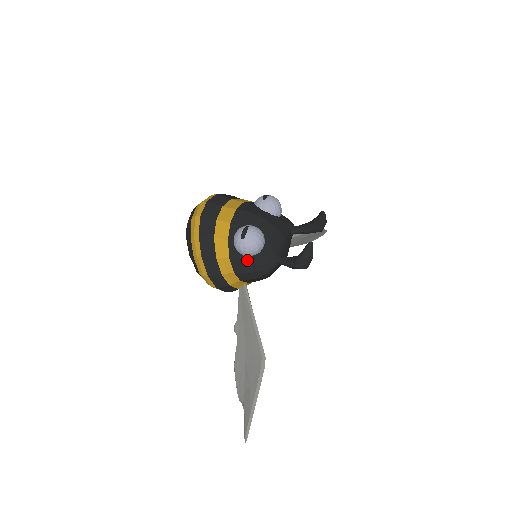
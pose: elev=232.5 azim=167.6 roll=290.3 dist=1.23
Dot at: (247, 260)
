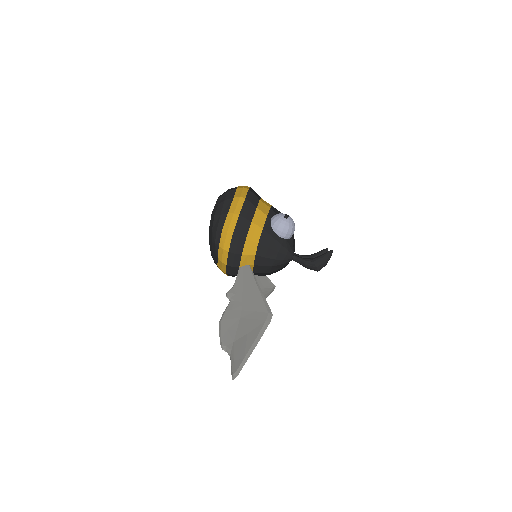
Dot at: (277, 238)
